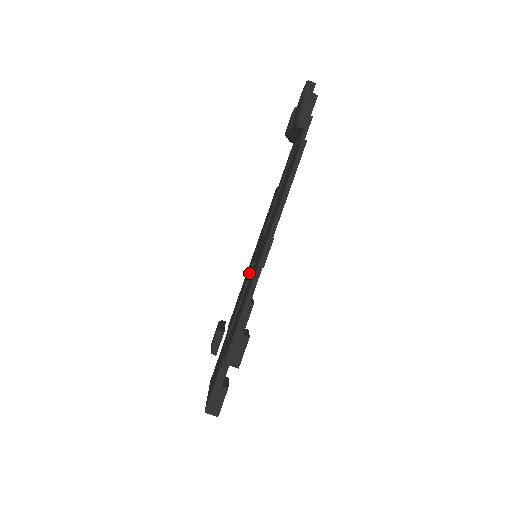
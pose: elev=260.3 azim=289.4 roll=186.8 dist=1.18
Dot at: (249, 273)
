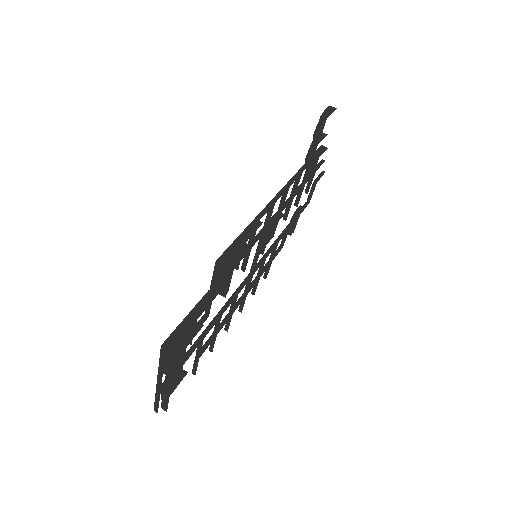
Dot at: occluded
